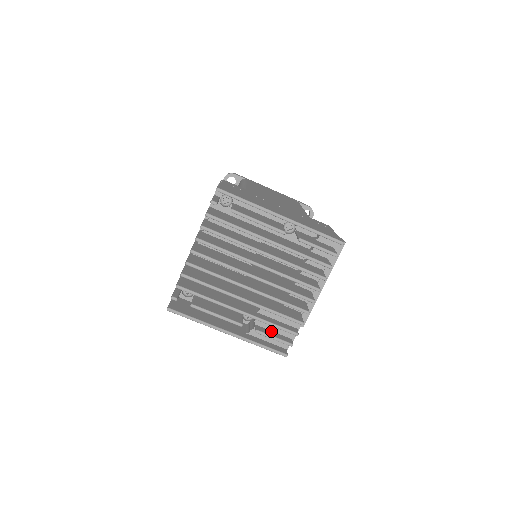
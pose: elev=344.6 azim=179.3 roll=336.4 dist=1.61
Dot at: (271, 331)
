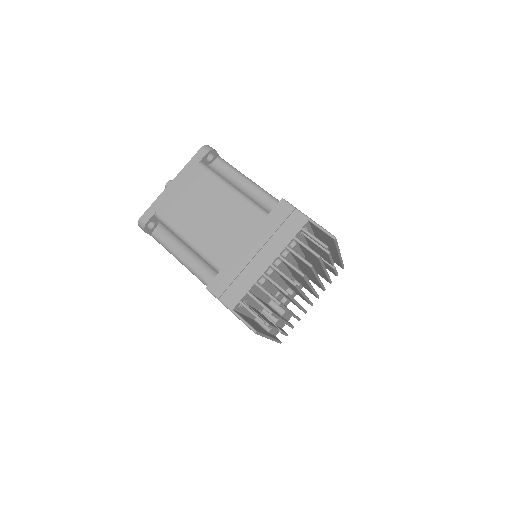
Dot at: (279, 327)
